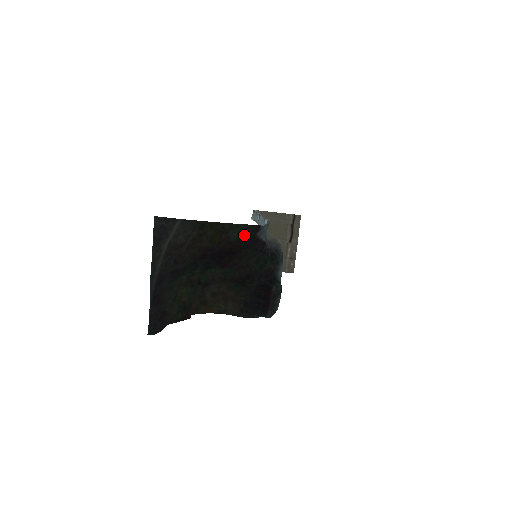
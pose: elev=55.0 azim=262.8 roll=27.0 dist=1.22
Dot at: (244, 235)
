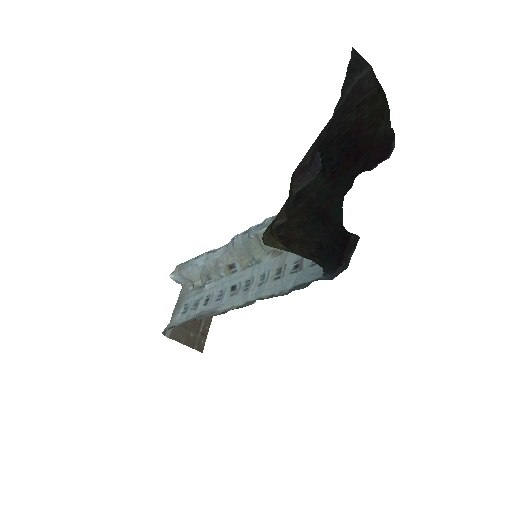
Dot at: (385, 136)
